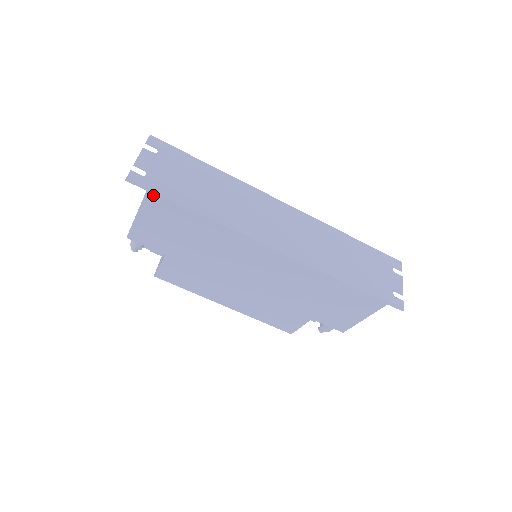
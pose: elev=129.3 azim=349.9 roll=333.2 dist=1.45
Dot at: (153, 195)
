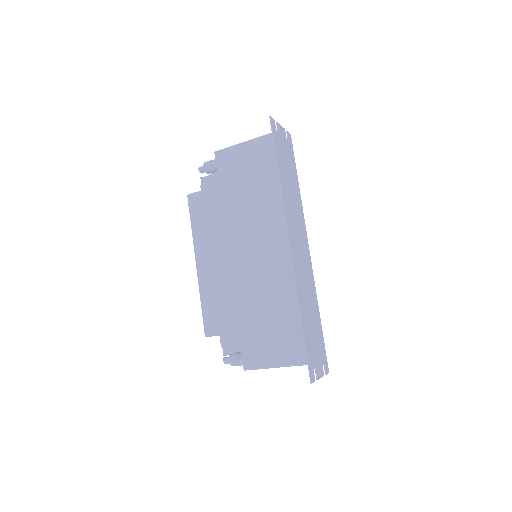
Dot at: (271, 139)
